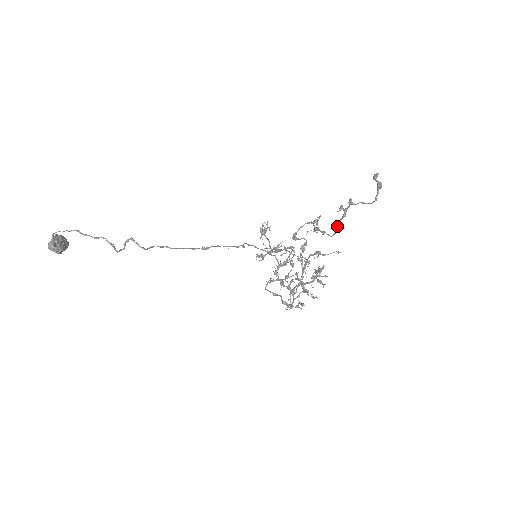
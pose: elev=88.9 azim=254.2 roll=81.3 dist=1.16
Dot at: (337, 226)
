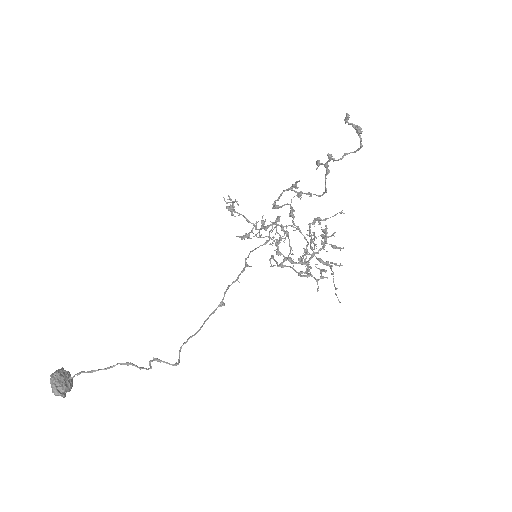
Dot at: (325, 186)
